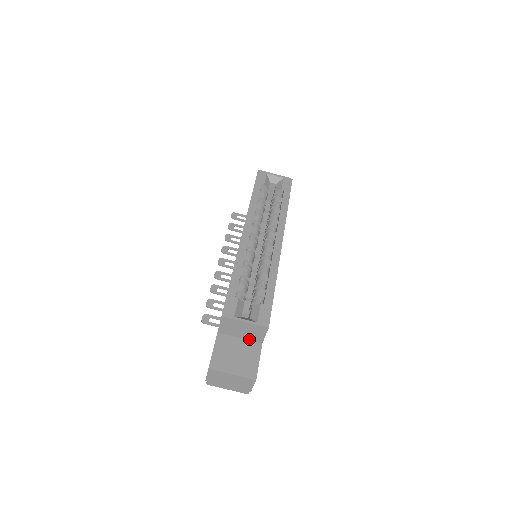
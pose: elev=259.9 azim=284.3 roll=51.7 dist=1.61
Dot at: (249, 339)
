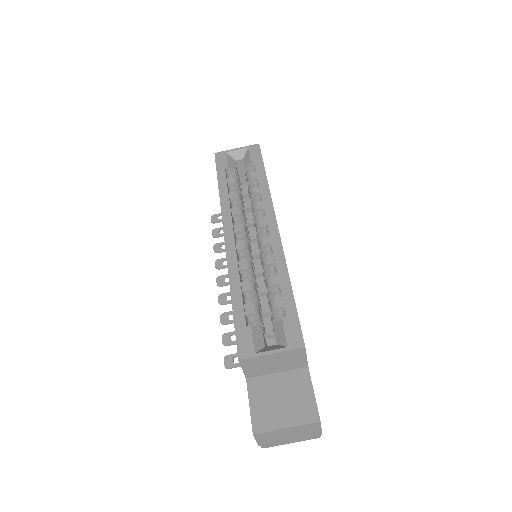
Dot at: (289, 369)
